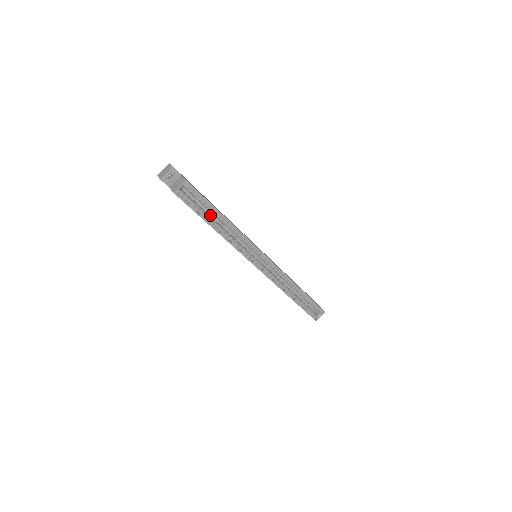
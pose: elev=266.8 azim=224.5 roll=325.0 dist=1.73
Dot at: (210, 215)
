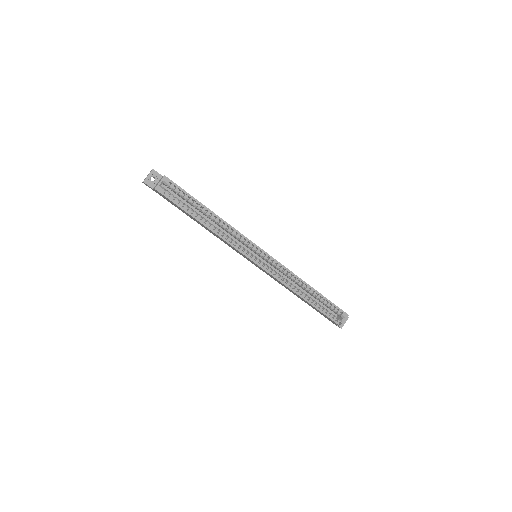
Dot at: occluded
